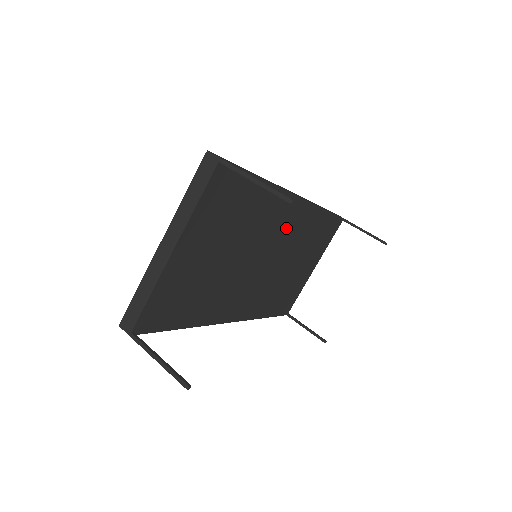
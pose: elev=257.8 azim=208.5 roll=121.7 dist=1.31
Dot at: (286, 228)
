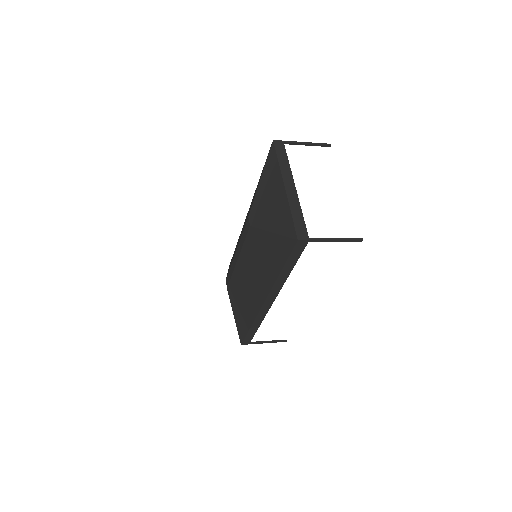
Dot at: occluded
